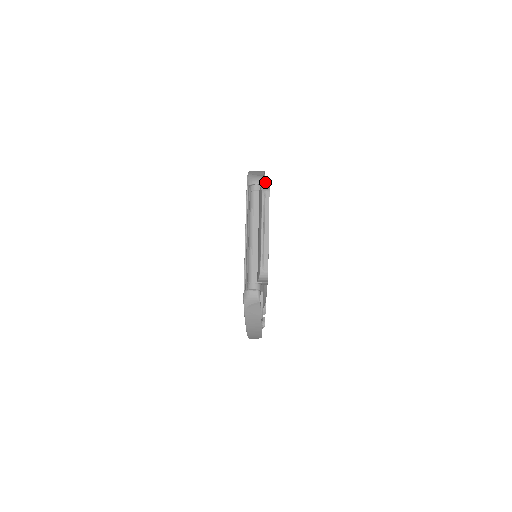
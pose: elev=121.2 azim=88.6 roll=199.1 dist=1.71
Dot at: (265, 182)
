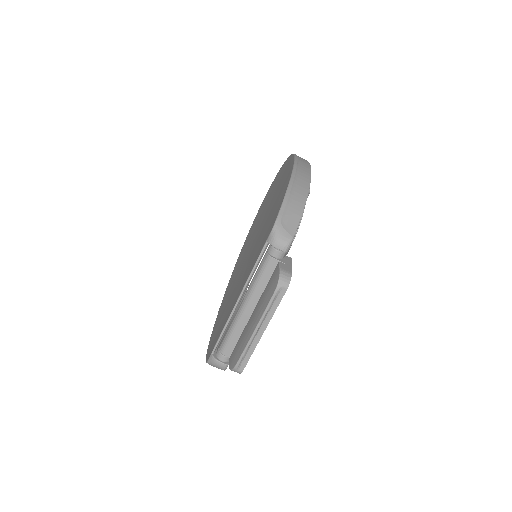
Dot at: occluded
